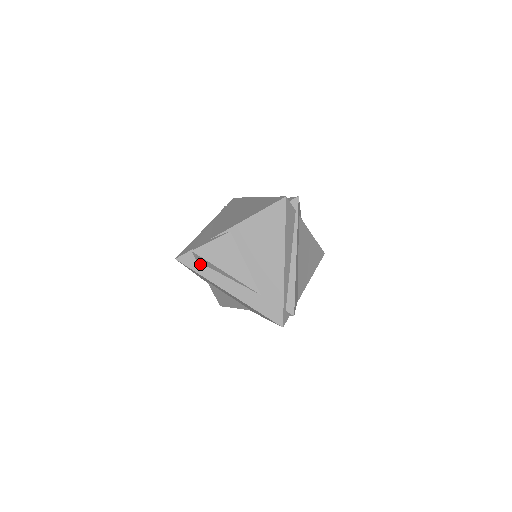
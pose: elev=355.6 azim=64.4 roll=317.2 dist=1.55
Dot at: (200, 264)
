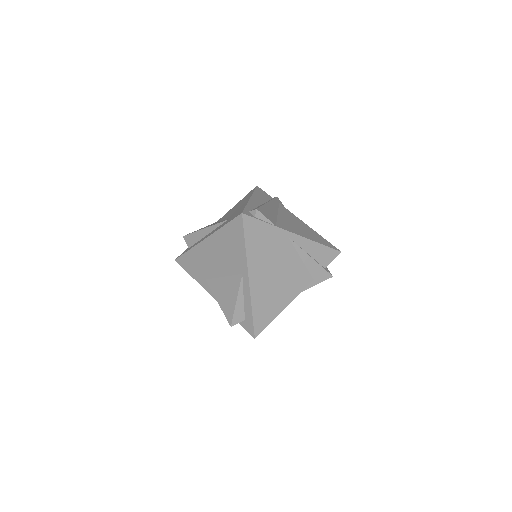
Dot at: occluded
